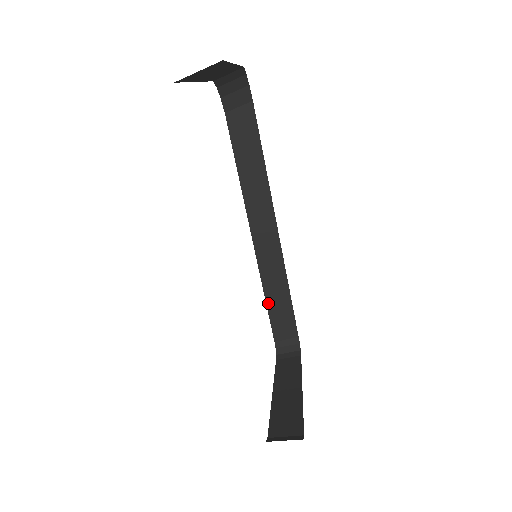
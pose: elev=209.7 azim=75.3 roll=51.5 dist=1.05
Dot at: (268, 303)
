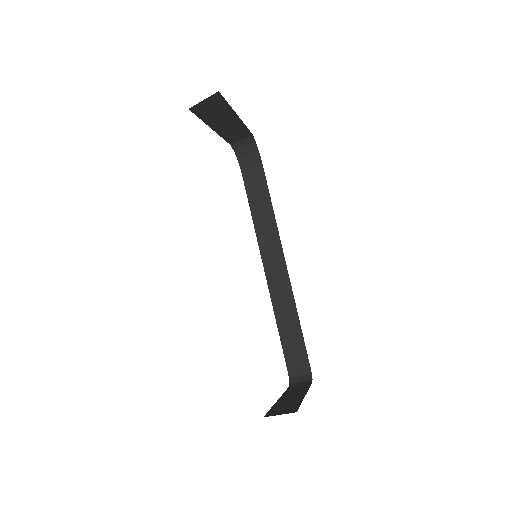
Dot at: (280, 331)
